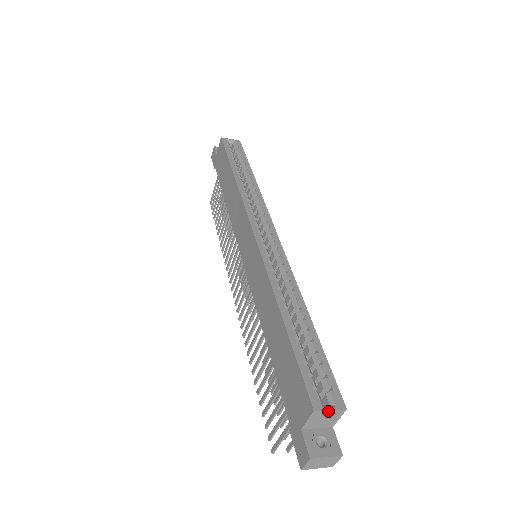
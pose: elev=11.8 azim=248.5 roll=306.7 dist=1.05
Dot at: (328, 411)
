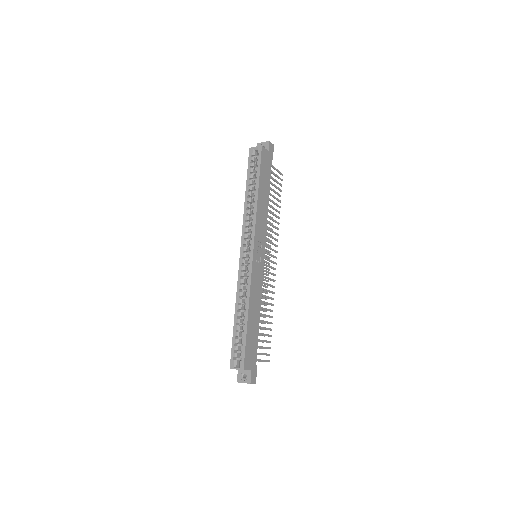
Dot at: (236, 369)
